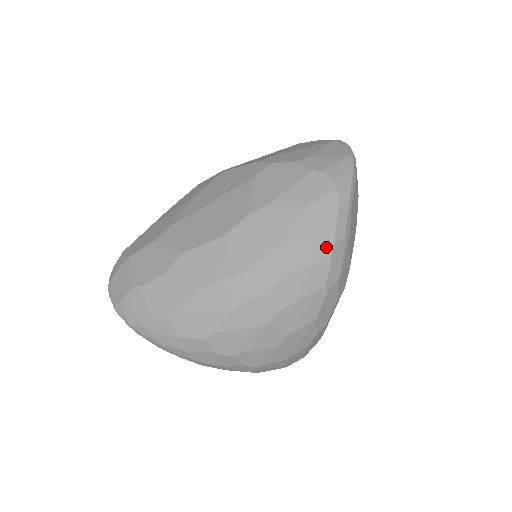
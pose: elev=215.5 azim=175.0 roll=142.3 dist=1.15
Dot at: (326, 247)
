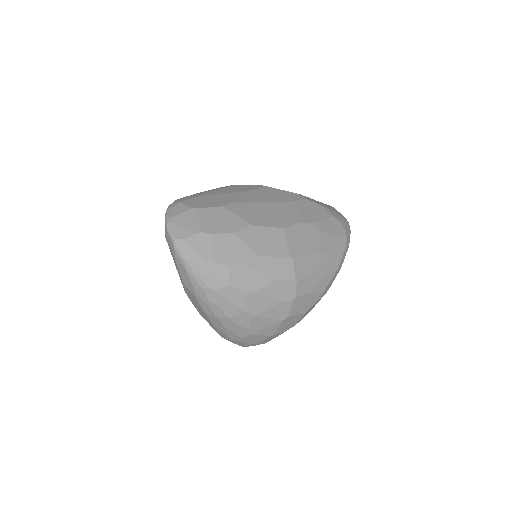
Dot at: (334, 267)
